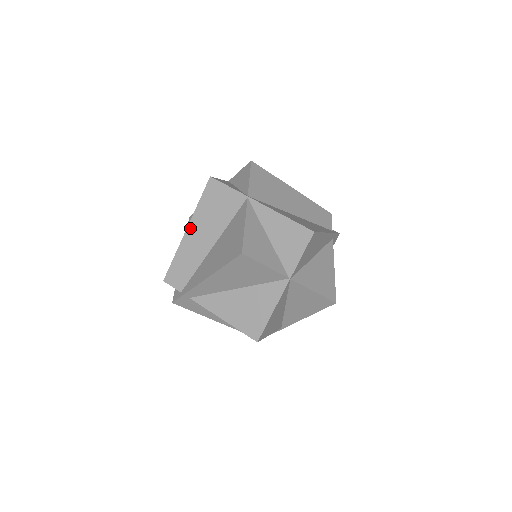
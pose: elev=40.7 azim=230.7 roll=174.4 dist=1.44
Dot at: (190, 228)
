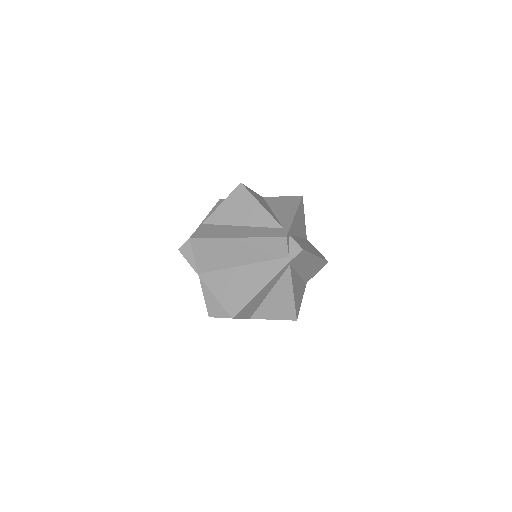
Dot at: occluded
